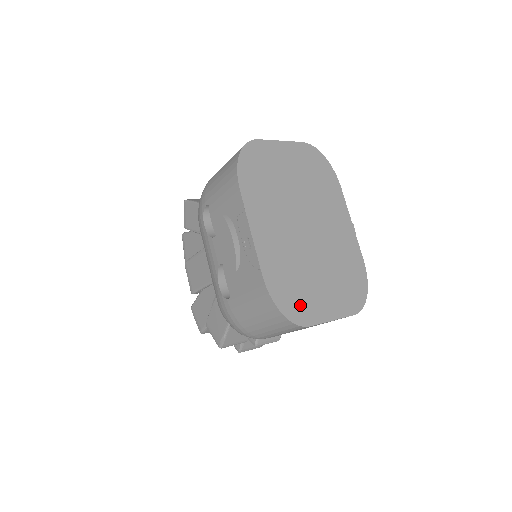
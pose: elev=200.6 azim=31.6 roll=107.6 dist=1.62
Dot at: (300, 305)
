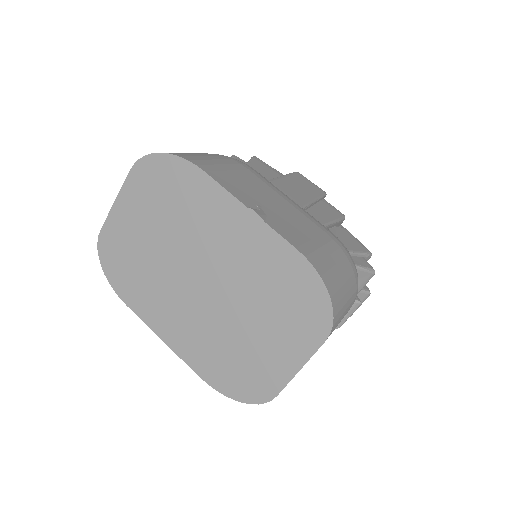
Dot at: (252, 380)
